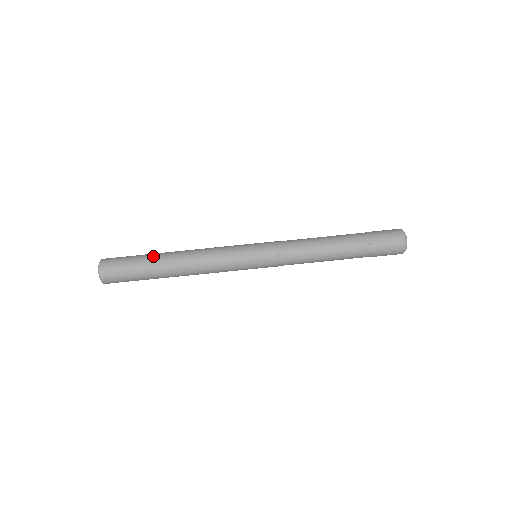
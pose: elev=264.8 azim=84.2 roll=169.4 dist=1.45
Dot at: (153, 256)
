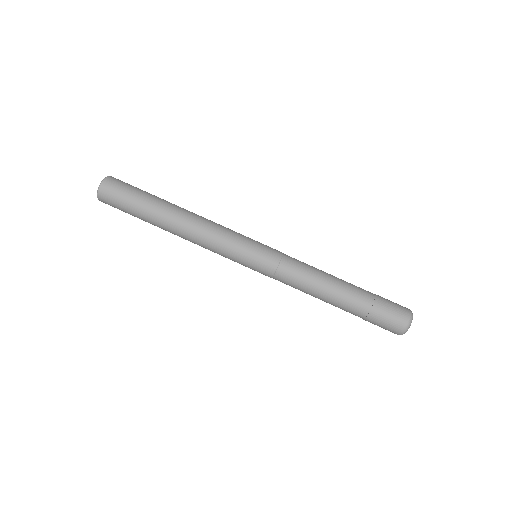
Dot at: occluded
